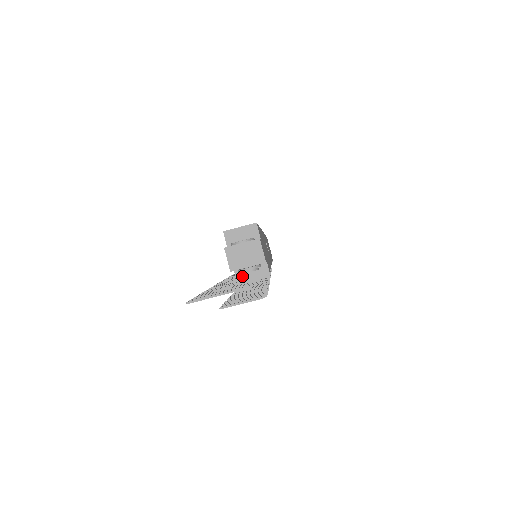
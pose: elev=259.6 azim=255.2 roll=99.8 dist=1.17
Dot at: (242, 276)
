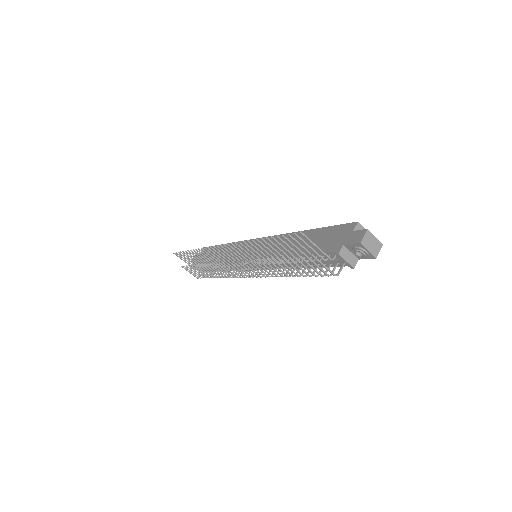
Dot at: (344, 252)
